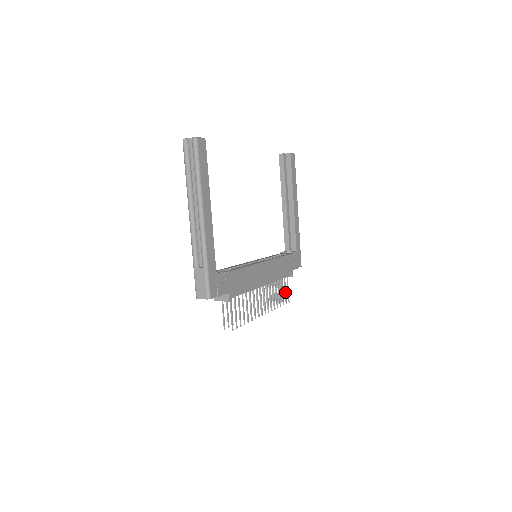
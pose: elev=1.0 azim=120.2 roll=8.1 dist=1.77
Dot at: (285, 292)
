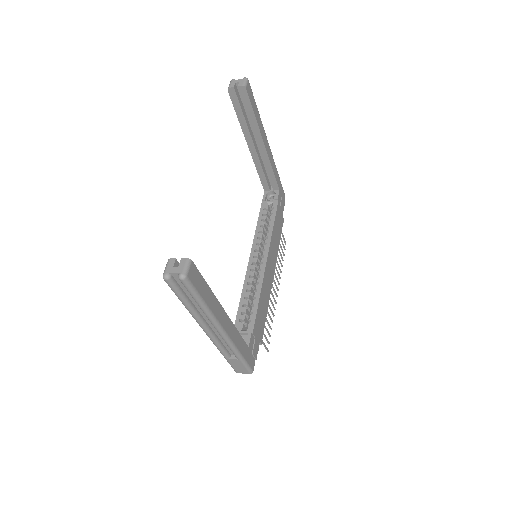
Dot at: (282, 242)
